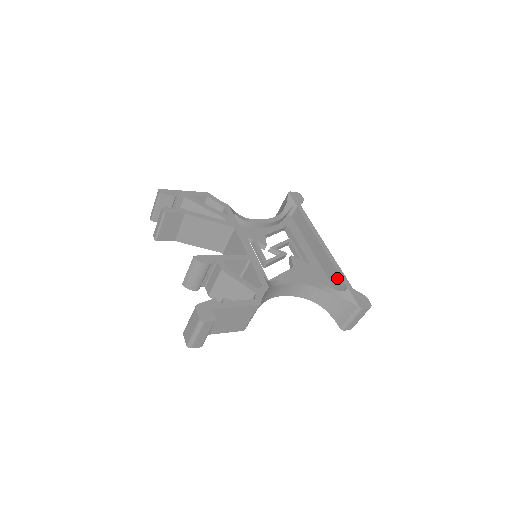
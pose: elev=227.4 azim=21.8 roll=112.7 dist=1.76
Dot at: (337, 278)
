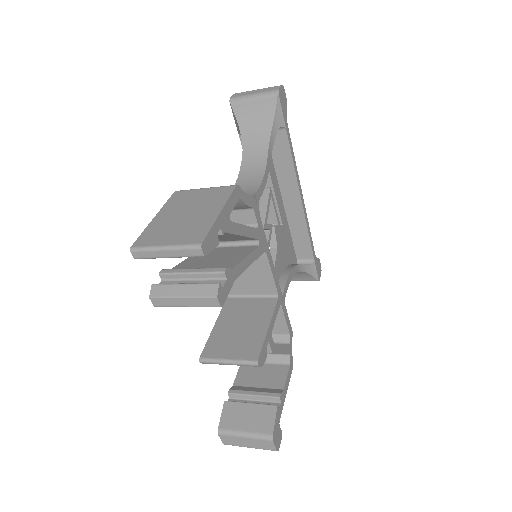
Dot at: (305, 245)
